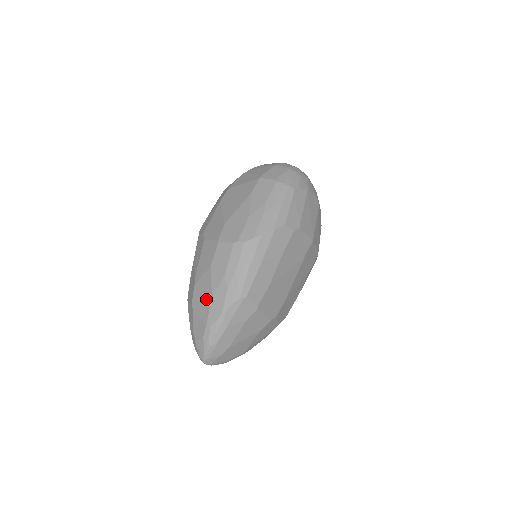
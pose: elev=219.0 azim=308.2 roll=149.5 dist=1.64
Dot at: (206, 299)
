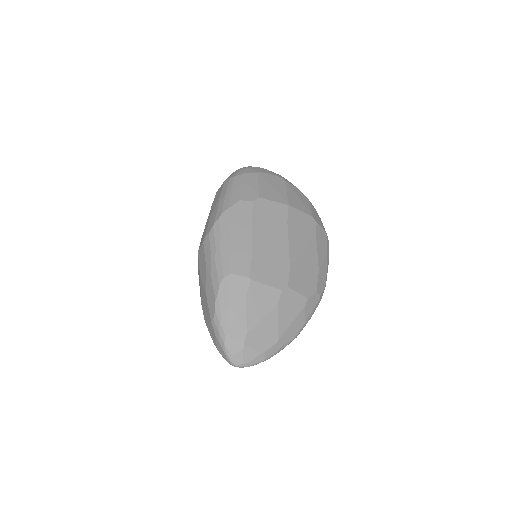
Dot at: (205, 302)
